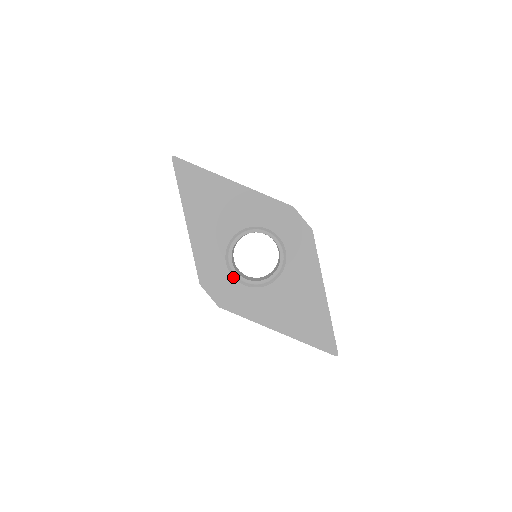
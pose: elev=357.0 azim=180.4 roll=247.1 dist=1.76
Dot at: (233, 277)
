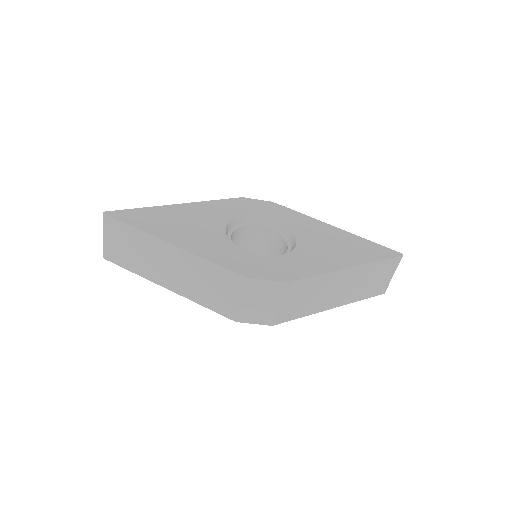
Dot at: (264, 256)
